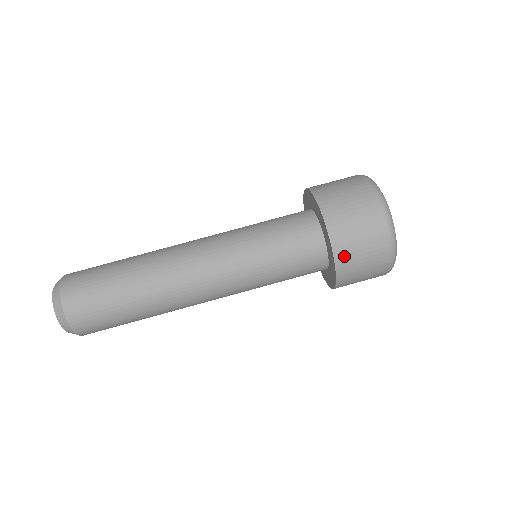
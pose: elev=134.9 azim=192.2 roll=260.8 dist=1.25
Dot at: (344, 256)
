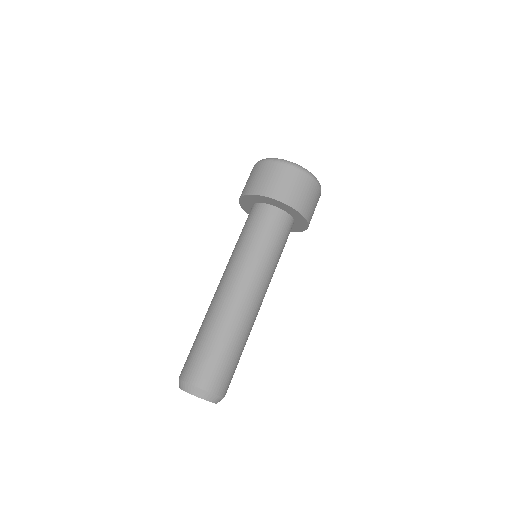
Dot at: (305, 209)
